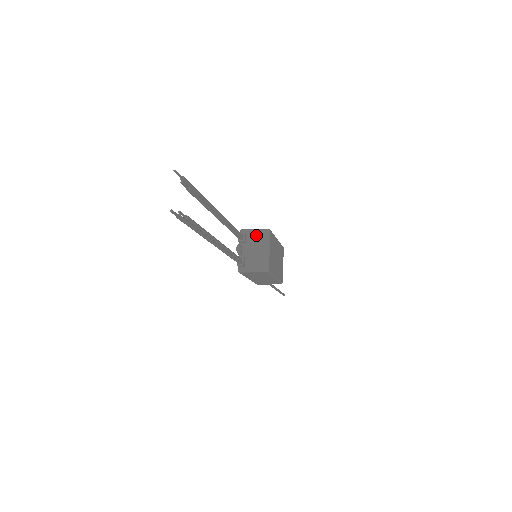
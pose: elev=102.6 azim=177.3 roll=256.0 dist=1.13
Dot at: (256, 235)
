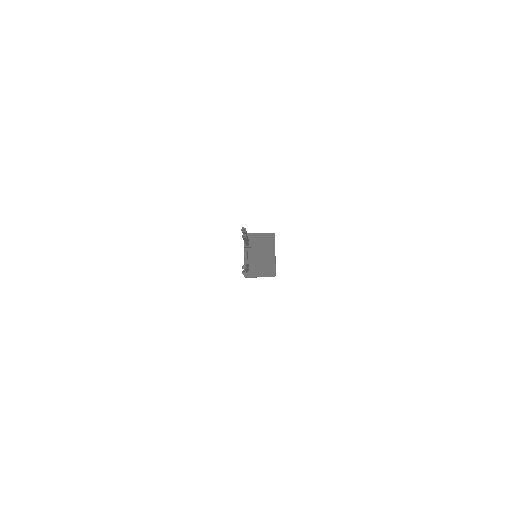
Dot at: (261, 239)
